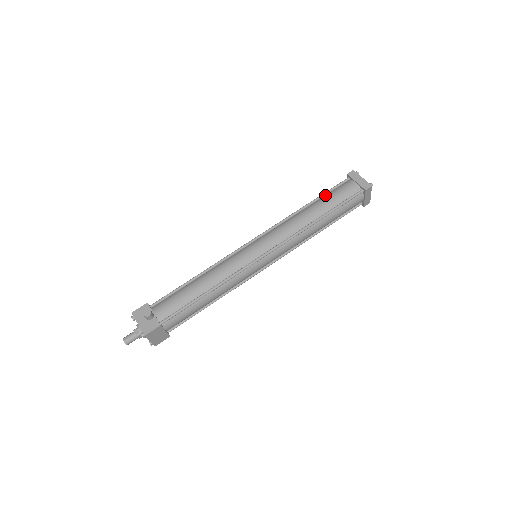
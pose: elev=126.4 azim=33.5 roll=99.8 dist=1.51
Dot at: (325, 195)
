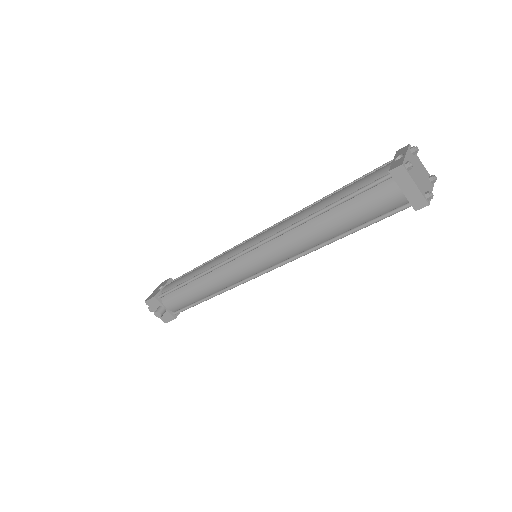
Dot at: (347, 198)
